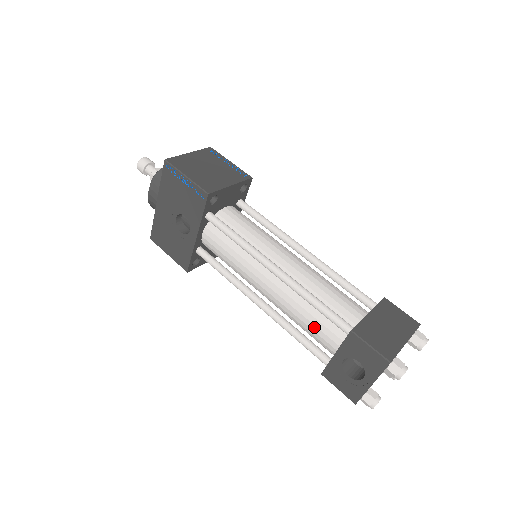
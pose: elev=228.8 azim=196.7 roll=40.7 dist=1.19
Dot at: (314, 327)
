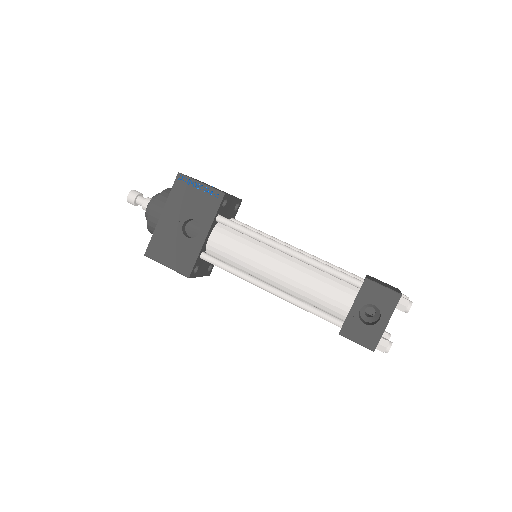
Dot at: (327, 292)
